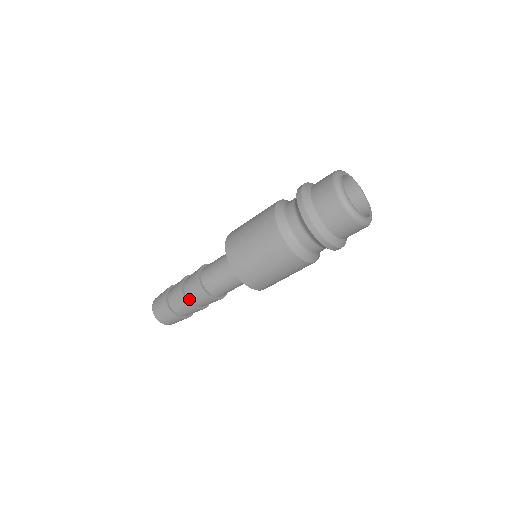
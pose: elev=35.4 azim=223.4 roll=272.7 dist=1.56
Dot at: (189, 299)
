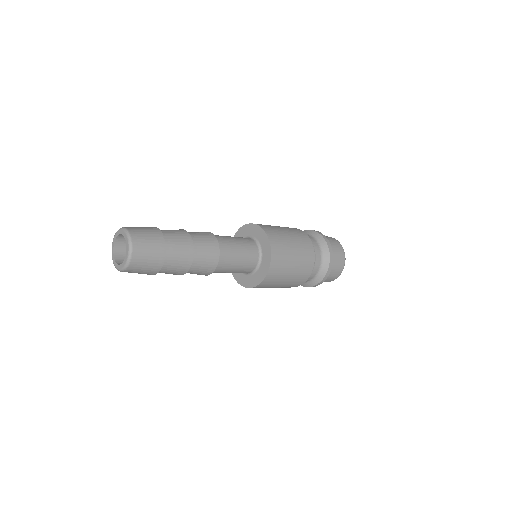
Dot at: (193, 248)
